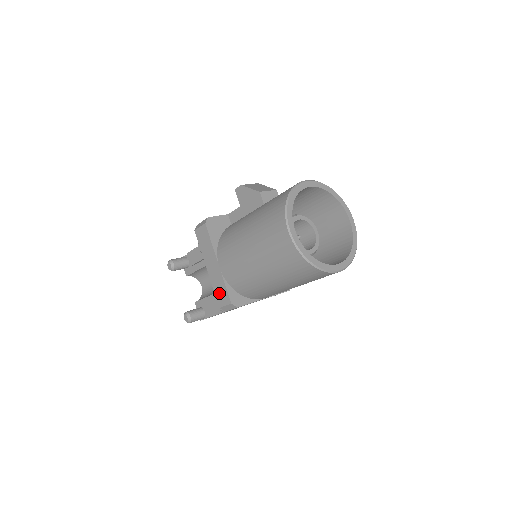
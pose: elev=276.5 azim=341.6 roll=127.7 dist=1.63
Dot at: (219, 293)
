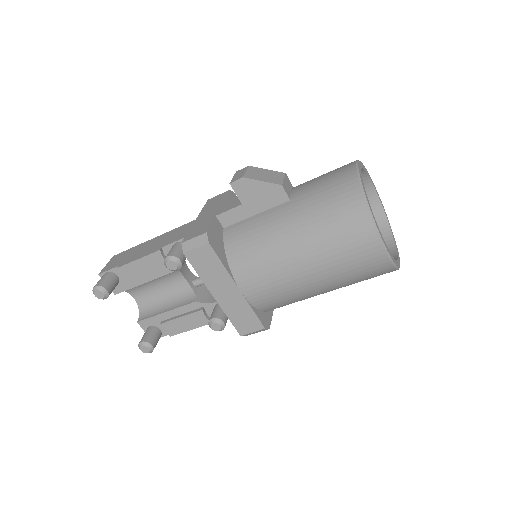
Dot at: (240, 321)
